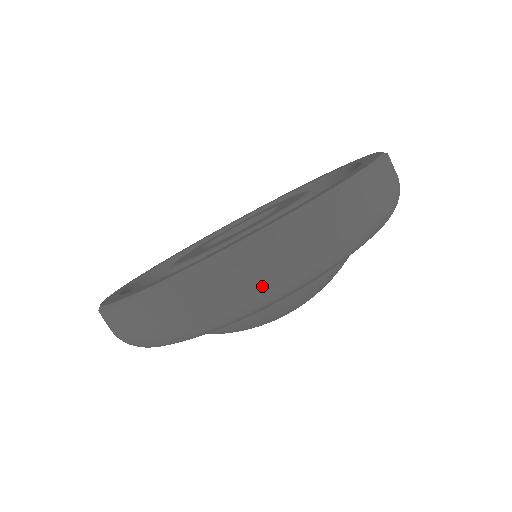
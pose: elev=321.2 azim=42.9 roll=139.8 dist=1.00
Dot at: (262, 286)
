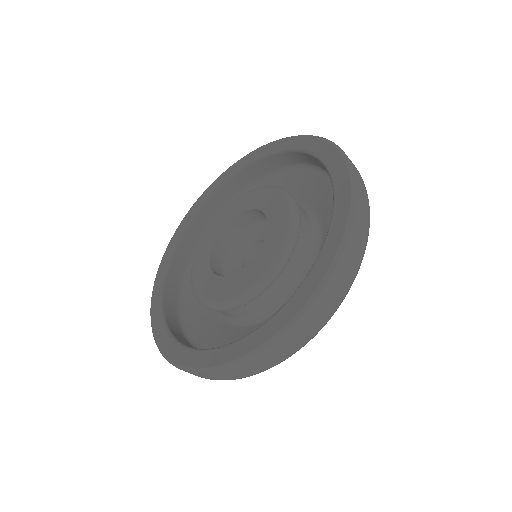
Dot at: (356, 271)
